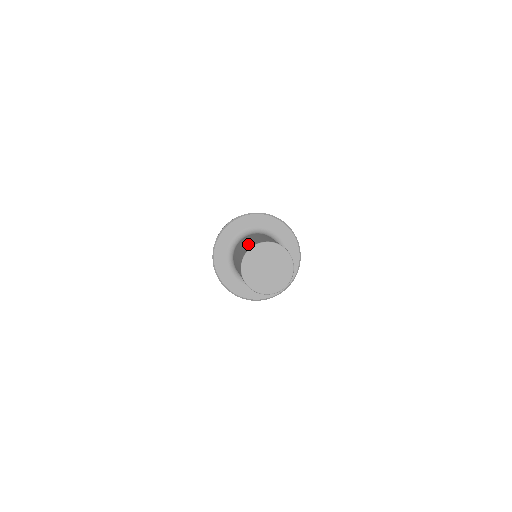
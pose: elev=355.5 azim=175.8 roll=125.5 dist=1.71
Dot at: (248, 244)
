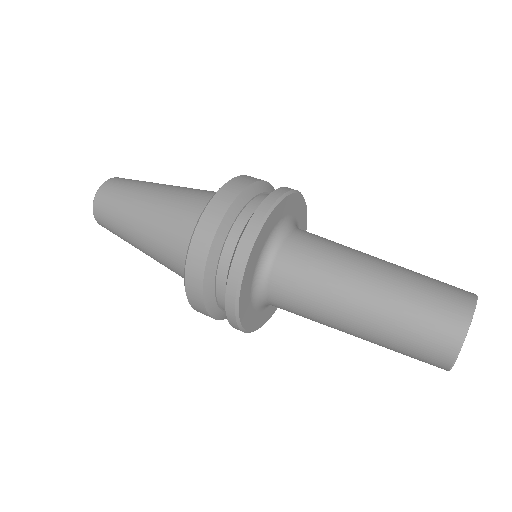
Dot at: (403, 334)
